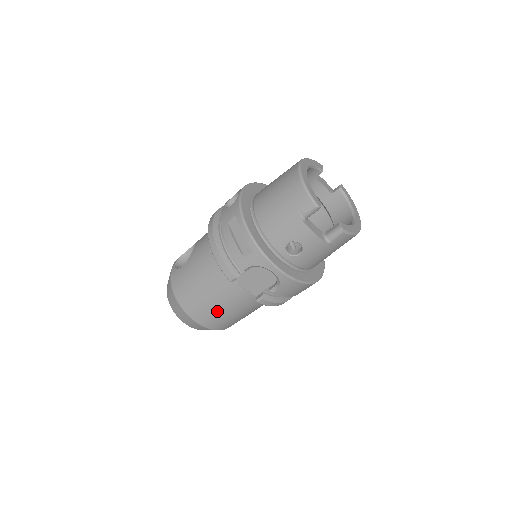
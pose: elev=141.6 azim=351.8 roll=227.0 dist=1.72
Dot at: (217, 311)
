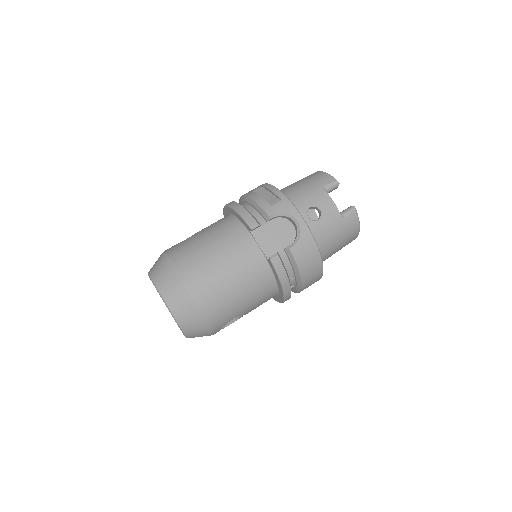
Dot at: (218, 274)
